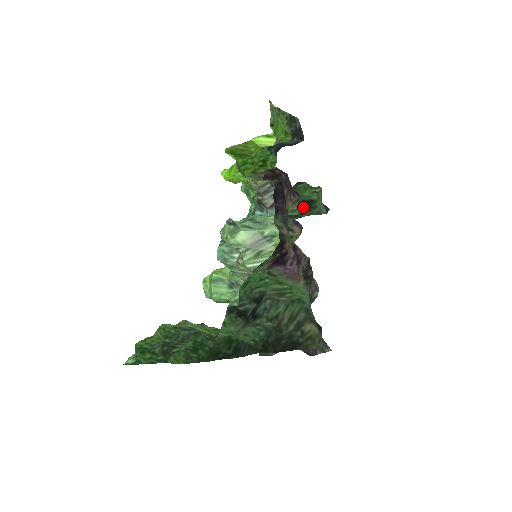
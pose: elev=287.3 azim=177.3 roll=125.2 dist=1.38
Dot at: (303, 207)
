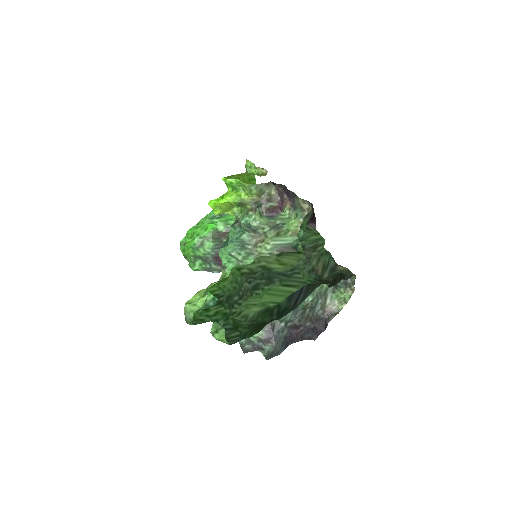
Dot at: occluded
